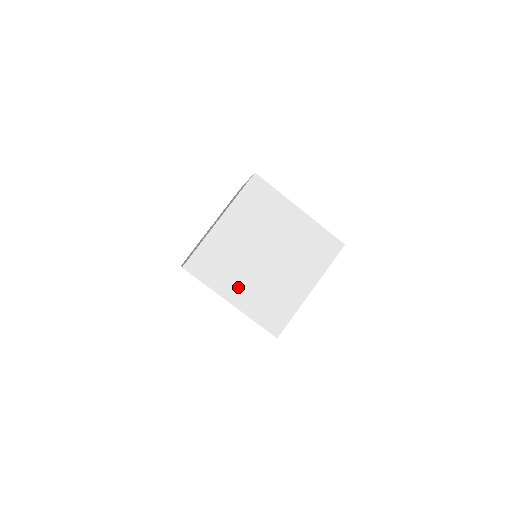
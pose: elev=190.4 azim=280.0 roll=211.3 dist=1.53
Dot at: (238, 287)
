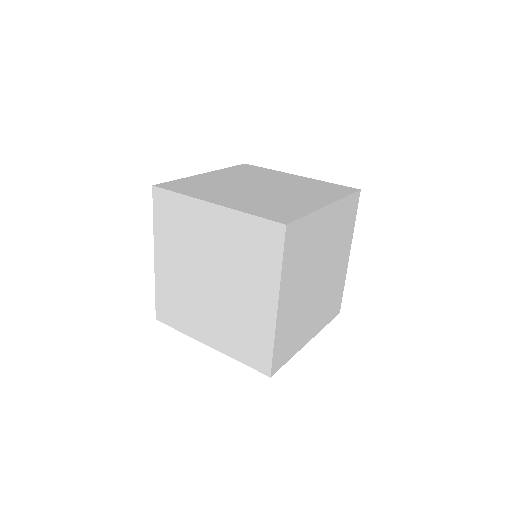
Dot at: (224, 197)
